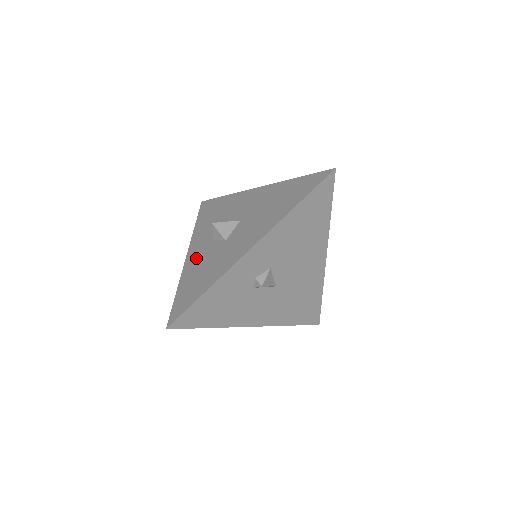
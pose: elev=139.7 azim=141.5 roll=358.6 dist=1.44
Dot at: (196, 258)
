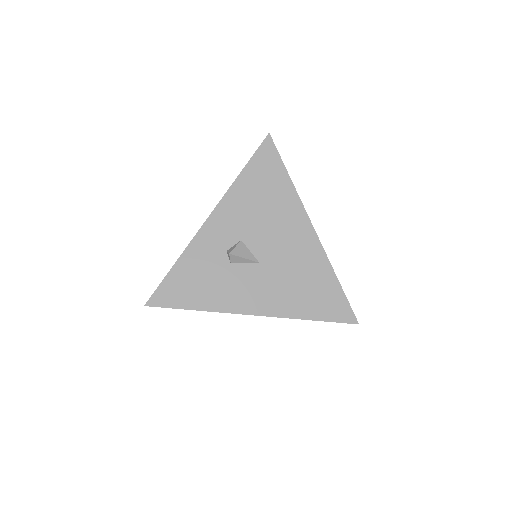
Dot at: occluded
